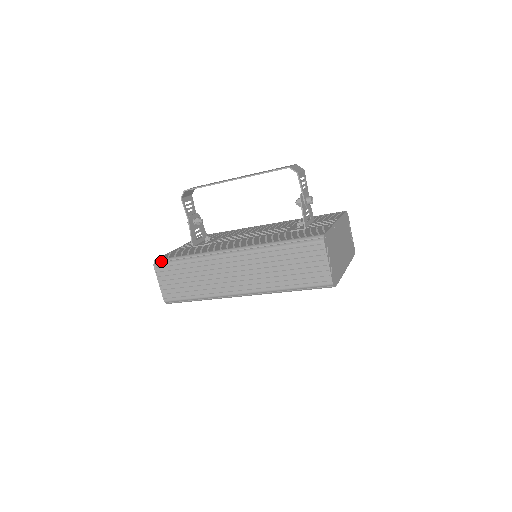
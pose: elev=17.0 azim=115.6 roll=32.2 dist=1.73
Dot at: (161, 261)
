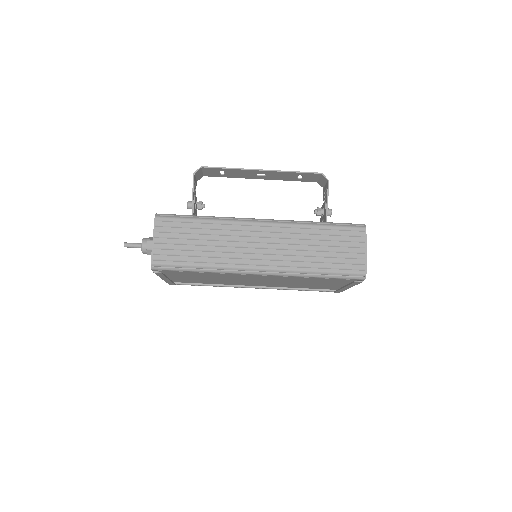
Dot at: (166, 215)
